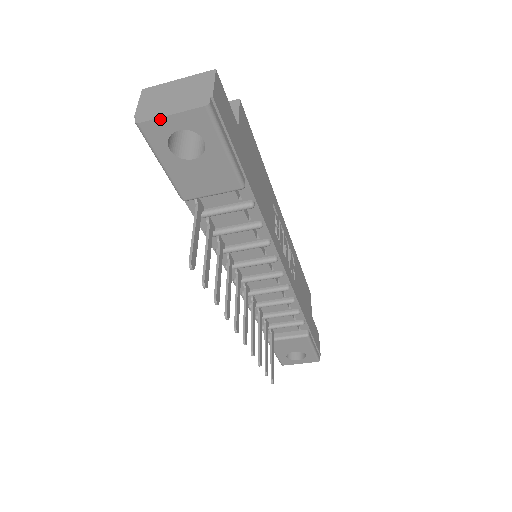
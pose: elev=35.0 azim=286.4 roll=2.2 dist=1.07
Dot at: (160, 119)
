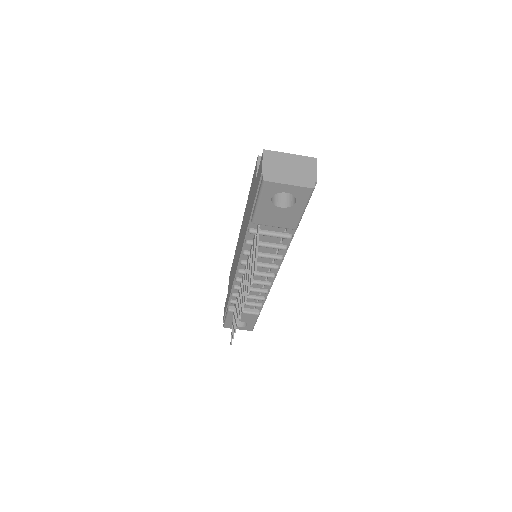
Dot at: (281, 184)
